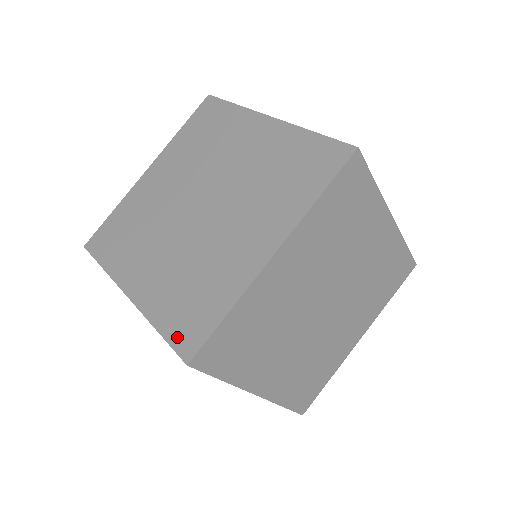
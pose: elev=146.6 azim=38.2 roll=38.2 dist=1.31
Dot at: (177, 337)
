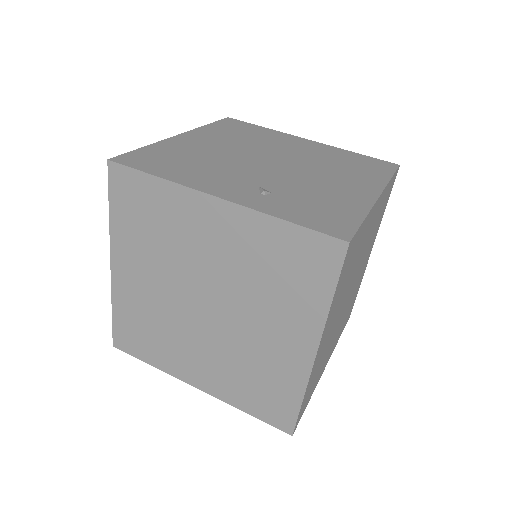
Dot at: (269, 418)
